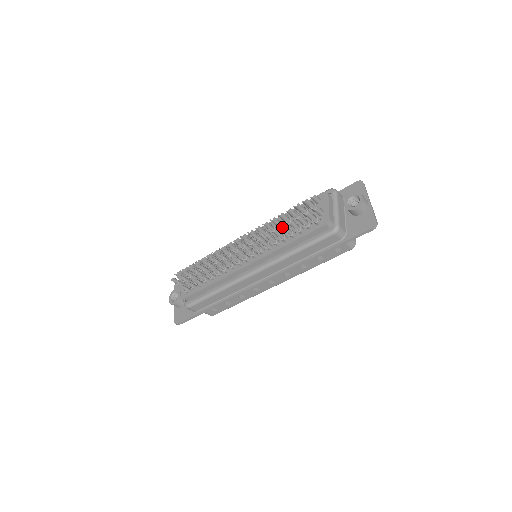
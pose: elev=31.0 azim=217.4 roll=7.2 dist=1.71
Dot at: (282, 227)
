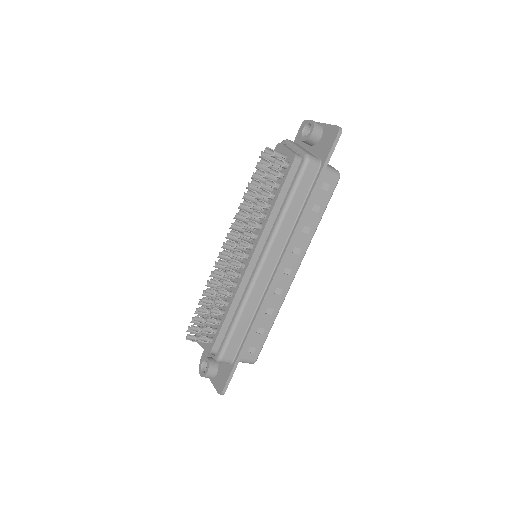
Dot at: (257, 195)
